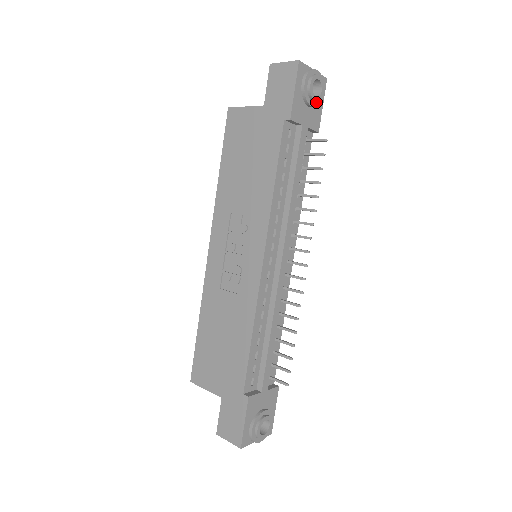
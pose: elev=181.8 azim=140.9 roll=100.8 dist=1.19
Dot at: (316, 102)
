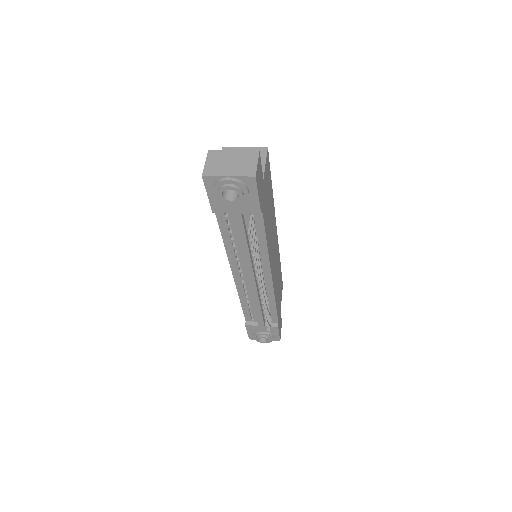
Dot at: (239, 200)
